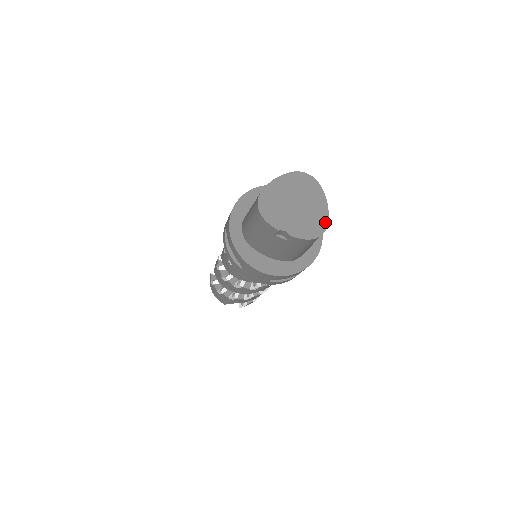
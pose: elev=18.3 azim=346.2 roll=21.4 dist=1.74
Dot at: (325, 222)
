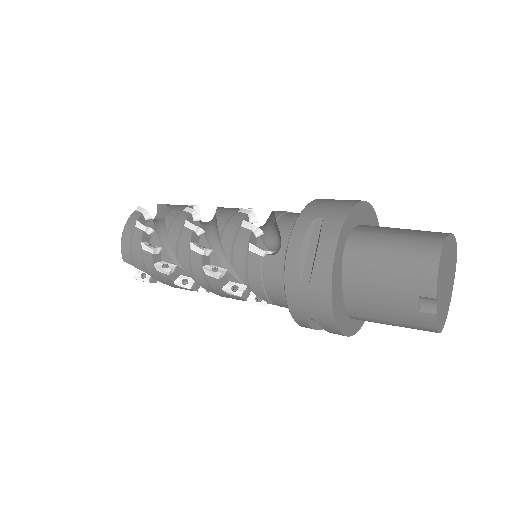
Dot at: (445, 319)
